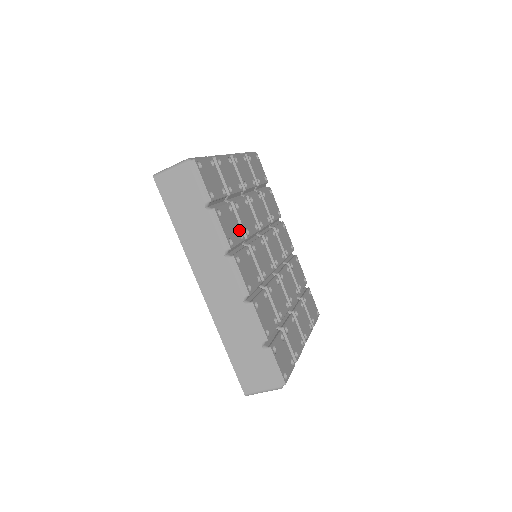
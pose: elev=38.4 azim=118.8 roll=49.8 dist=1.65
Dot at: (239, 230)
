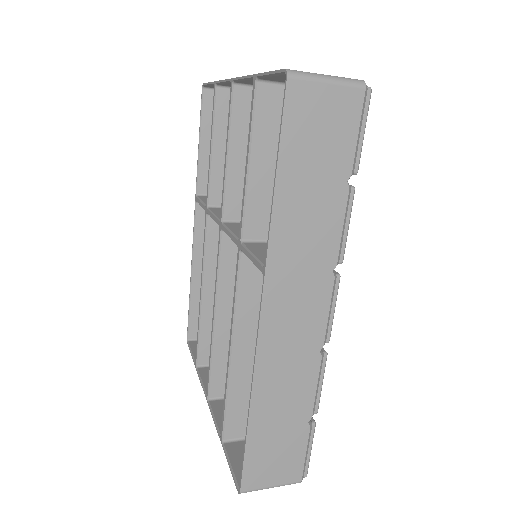
Dot at: occluded
